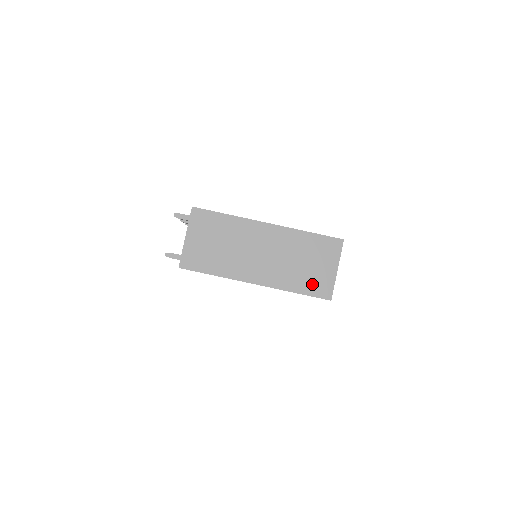
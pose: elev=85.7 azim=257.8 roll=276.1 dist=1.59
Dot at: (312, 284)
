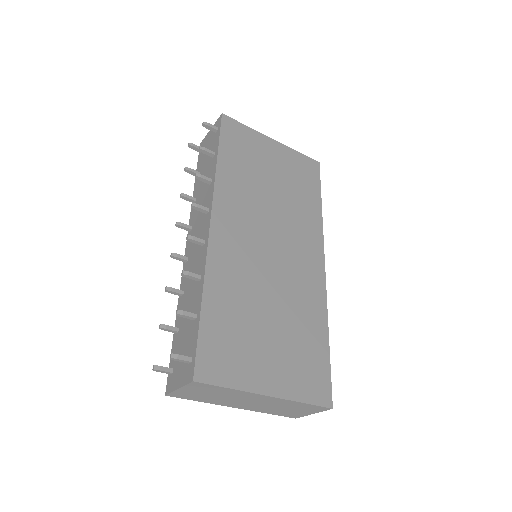
Dot at: (286, 414)
